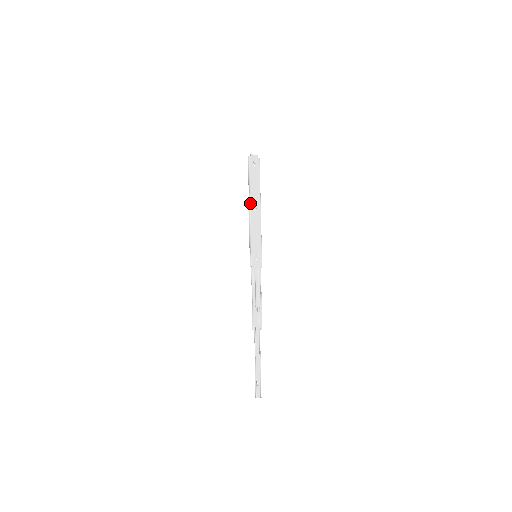
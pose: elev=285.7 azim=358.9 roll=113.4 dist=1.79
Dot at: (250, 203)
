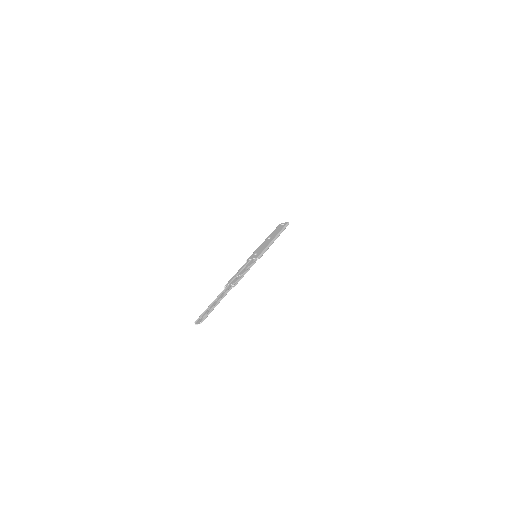
Dot at: (266, 238)
